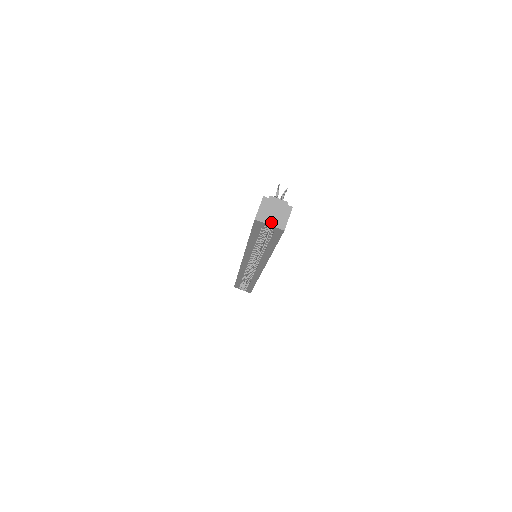
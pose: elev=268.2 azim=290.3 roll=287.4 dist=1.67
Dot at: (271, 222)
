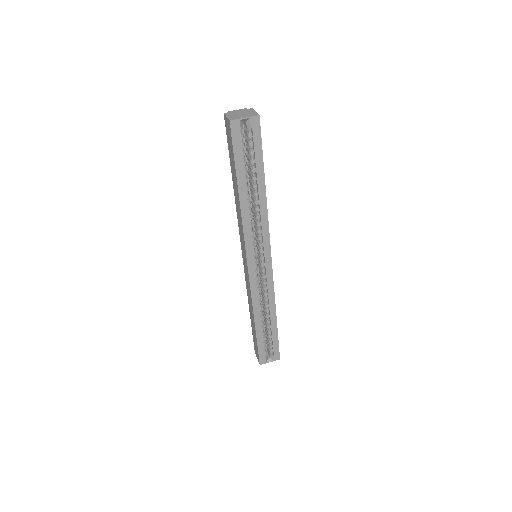
Dot at: (244, 117)
